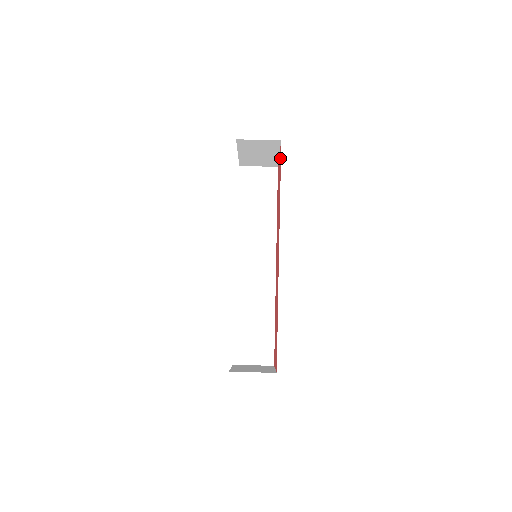
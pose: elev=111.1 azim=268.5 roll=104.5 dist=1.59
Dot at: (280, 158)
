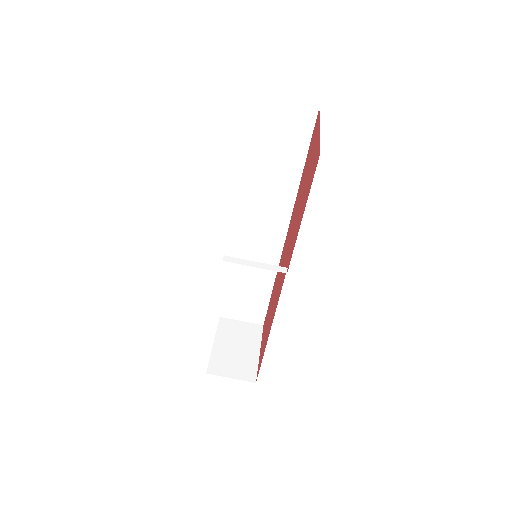
Dot at: (313, 171)
